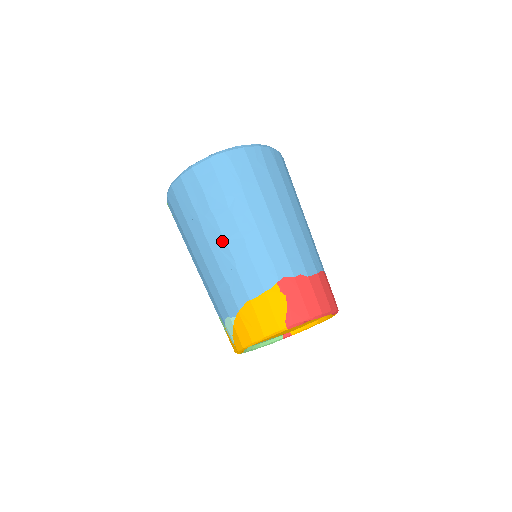
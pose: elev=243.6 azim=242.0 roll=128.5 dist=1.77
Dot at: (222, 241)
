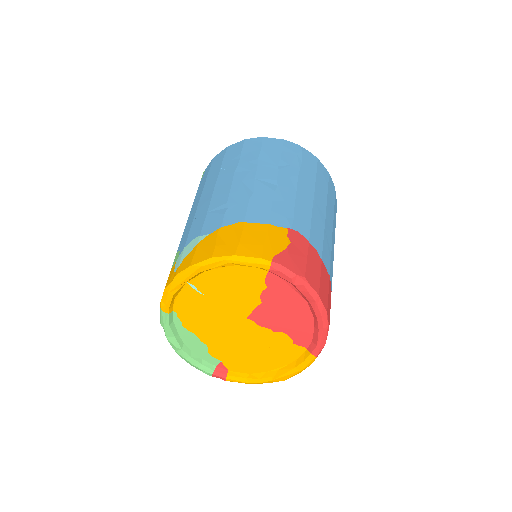
Dot at: (251, 178)
